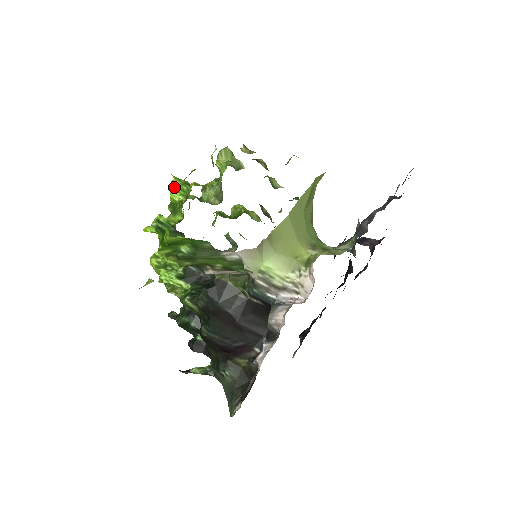
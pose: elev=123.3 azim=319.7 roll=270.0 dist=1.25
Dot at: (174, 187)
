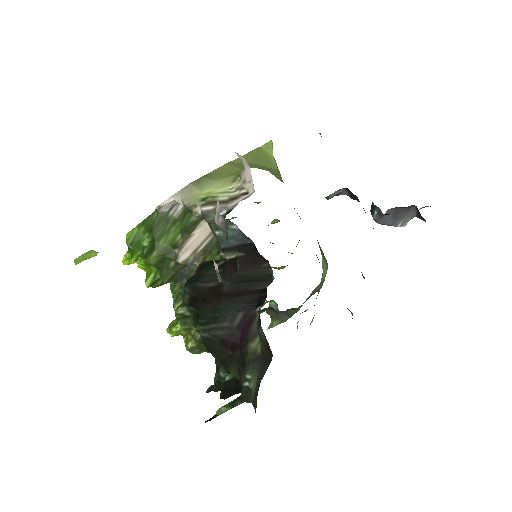
Dot at: occluded
